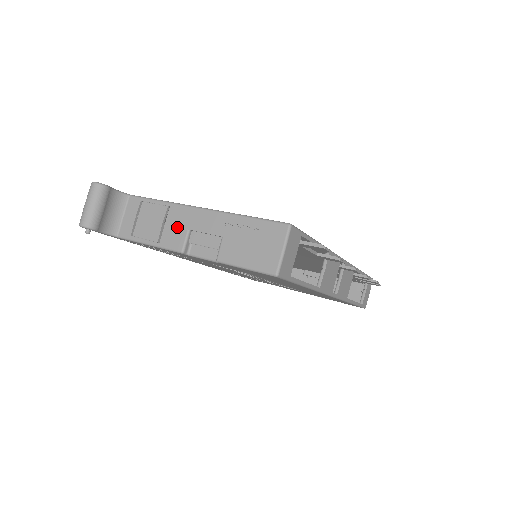
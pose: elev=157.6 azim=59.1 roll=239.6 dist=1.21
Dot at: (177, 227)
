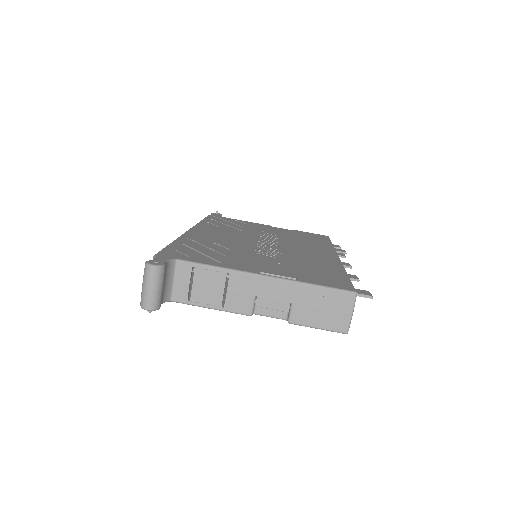
Dot at: (242, 294)
